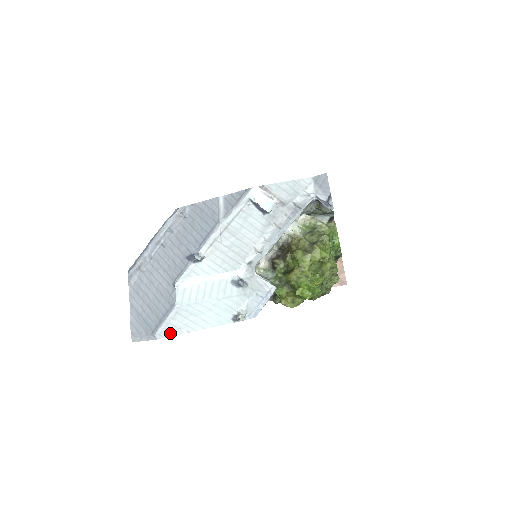
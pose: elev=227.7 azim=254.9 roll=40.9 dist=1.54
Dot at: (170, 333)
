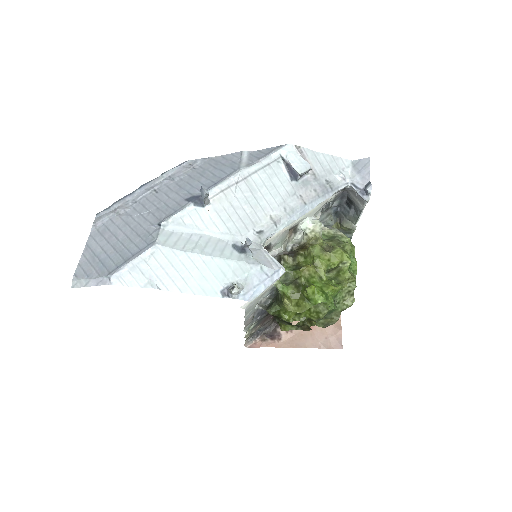
Dot at: (133, 281)
